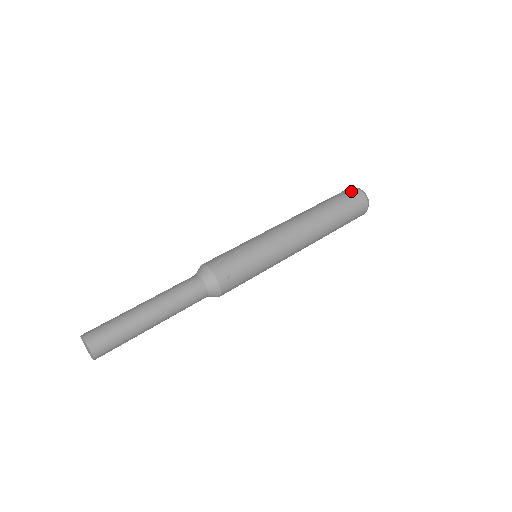
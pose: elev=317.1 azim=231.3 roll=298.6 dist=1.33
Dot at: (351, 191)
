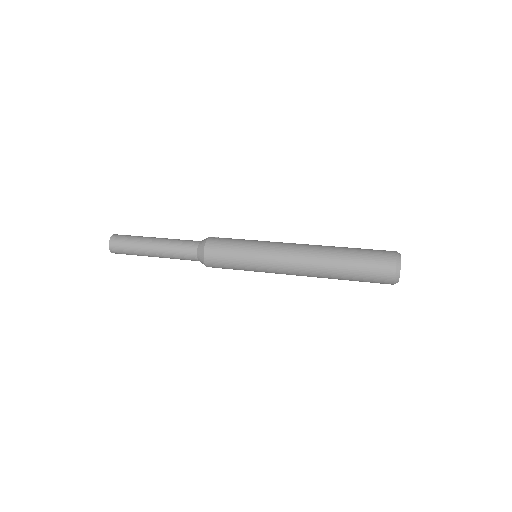
Dot at: occluded
